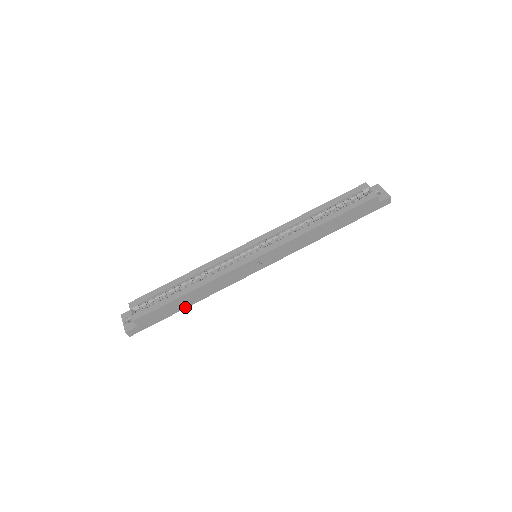
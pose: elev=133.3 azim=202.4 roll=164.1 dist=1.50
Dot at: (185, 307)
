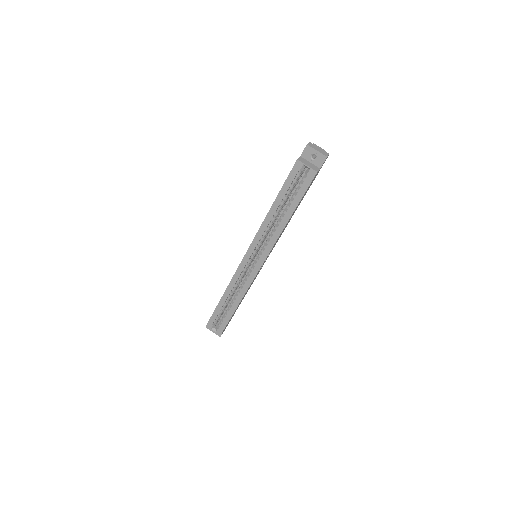
Dot at: occluded
